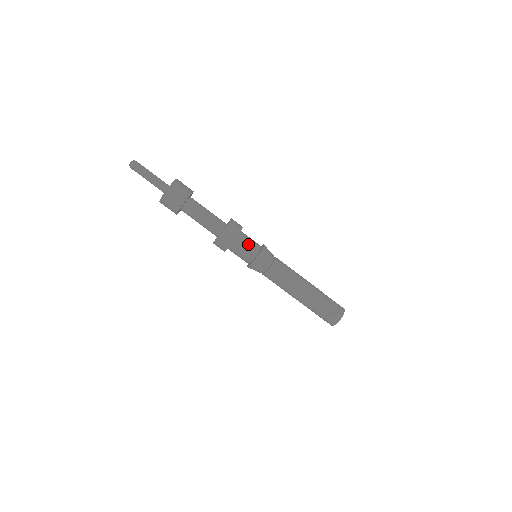
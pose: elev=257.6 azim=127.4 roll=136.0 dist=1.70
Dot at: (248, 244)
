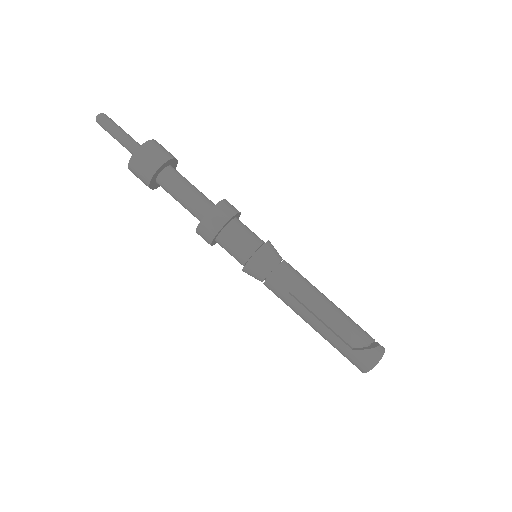
Dot at: (249, 230)
